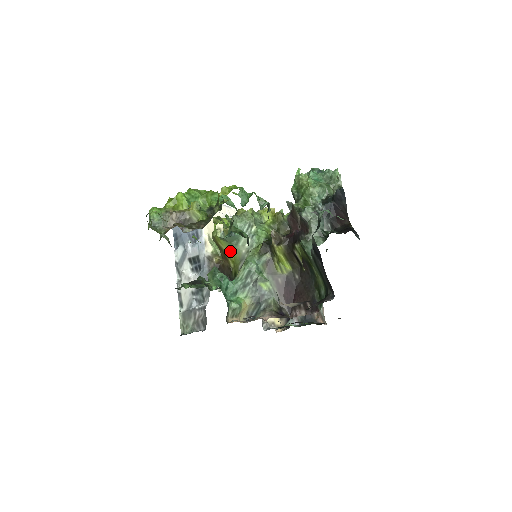
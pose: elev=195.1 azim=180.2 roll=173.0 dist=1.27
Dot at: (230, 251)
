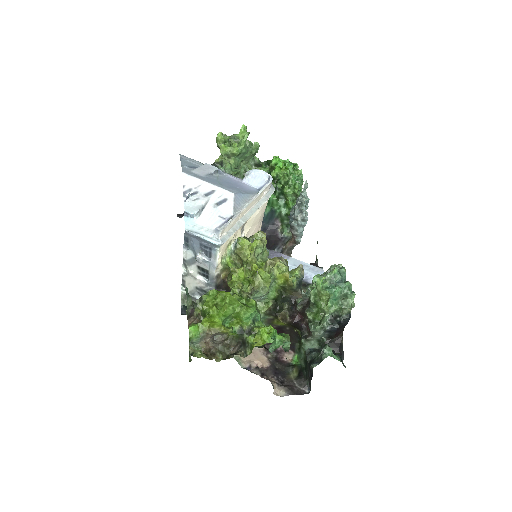
Dot at: occluded
